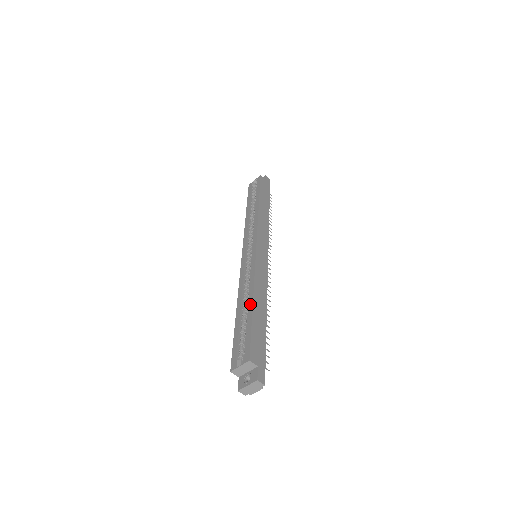
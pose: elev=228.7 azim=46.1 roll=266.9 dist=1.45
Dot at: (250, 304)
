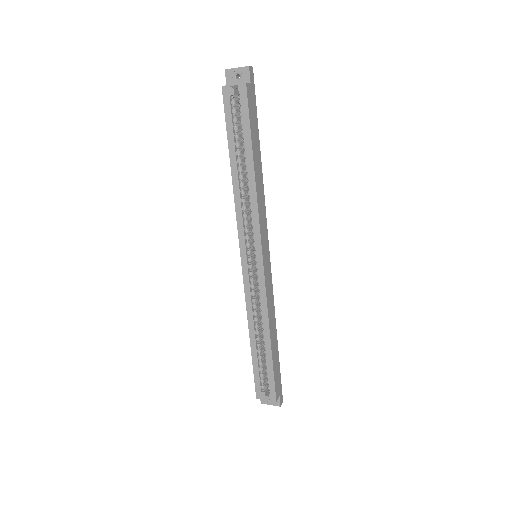
Dot at: (268, 345)
